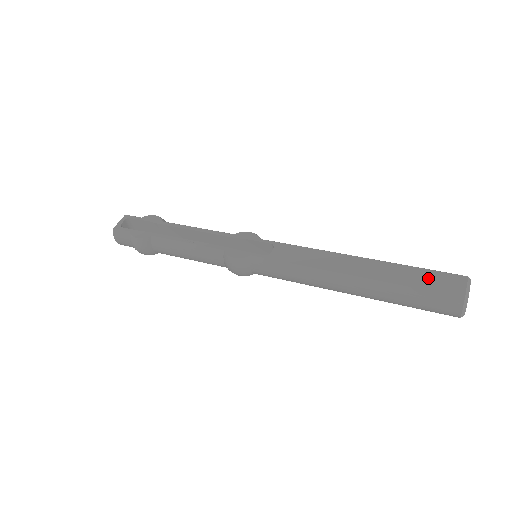
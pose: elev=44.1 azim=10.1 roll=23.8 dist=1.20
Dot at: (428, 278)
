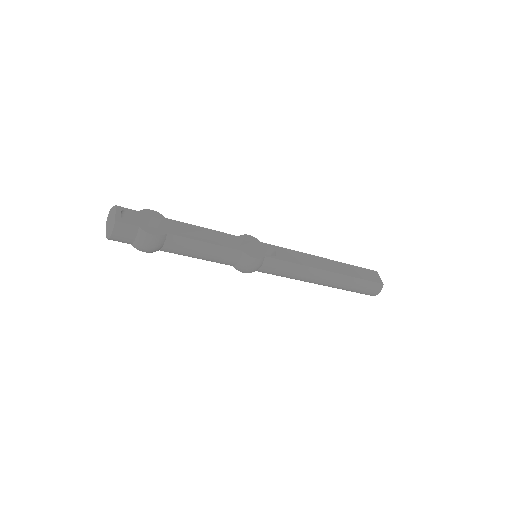
Dot at: (364, 273)
